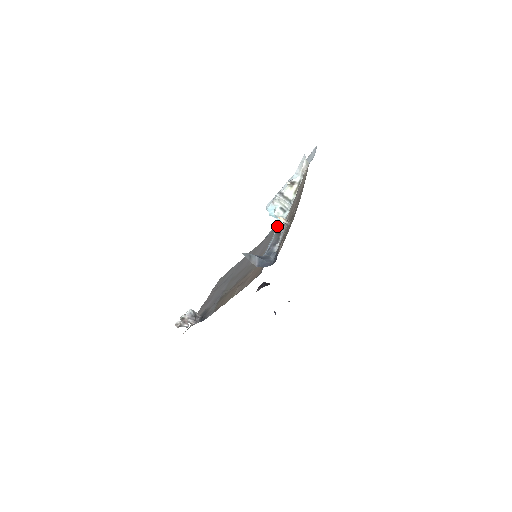
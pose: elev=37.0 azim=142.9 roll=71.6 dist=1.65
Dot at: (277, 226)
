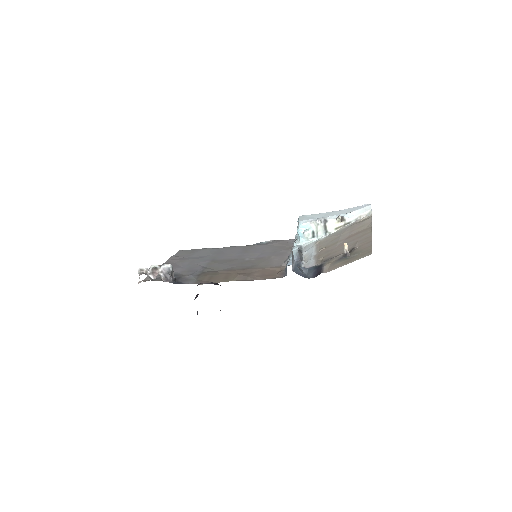
Dot at: (278, 241)
